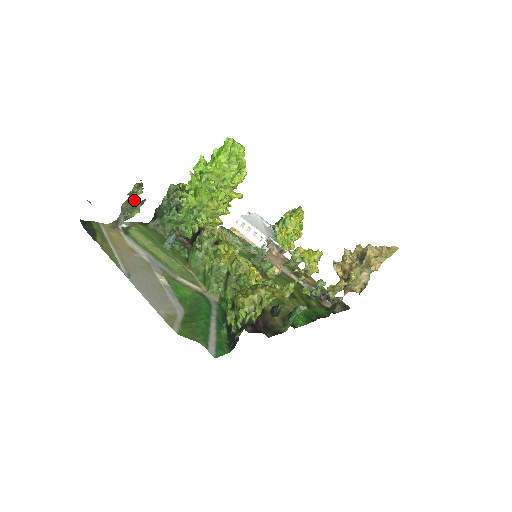
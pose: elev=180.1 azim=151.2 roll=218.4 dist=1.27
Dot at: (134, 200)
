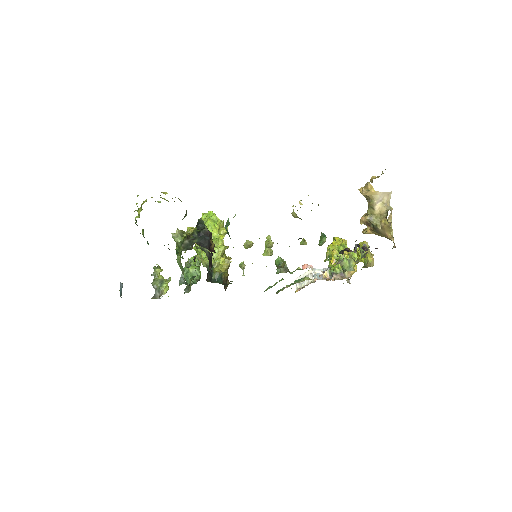
Dot at: (159, 278)
